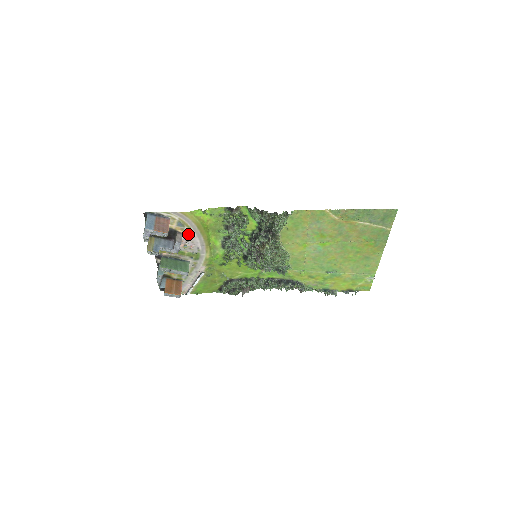
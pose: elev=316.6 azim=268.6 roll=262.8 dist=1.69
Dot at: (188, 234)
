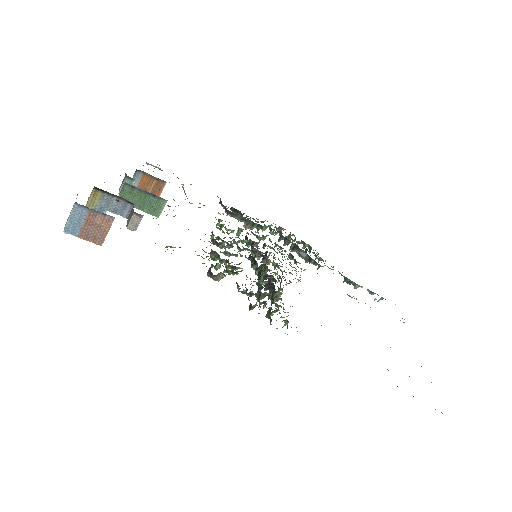
Dot at: (153, 218)
